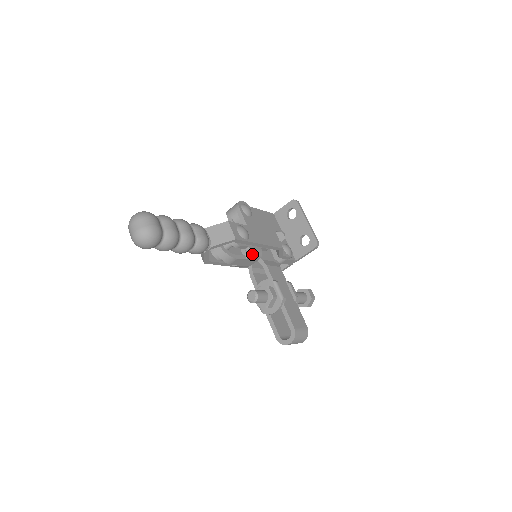
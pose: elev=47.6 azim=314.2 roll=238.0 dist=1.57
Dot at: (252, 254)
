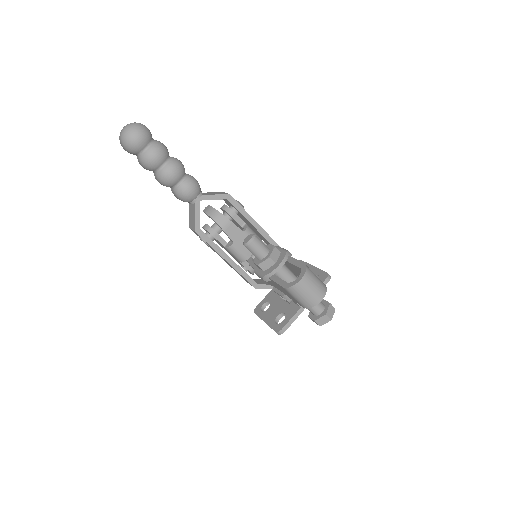
Dot at: (249, 230)
